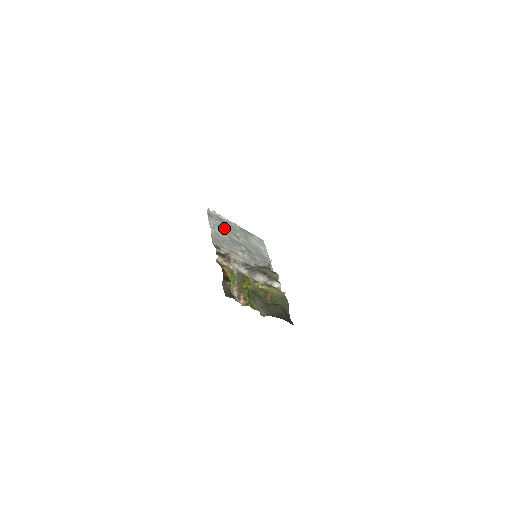
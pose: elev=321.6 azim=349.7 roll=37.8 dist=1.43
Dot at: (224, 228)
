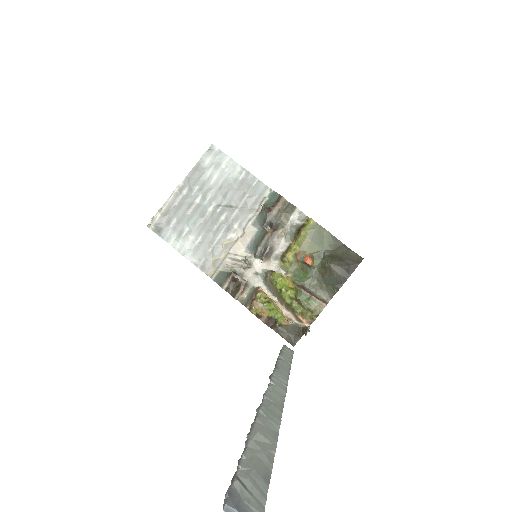
Dot at: (184, 223)
